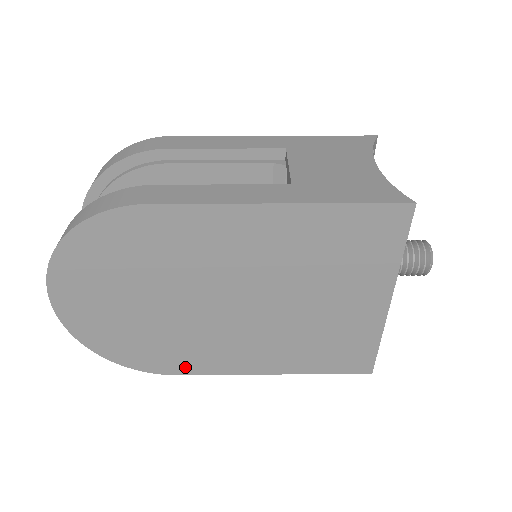
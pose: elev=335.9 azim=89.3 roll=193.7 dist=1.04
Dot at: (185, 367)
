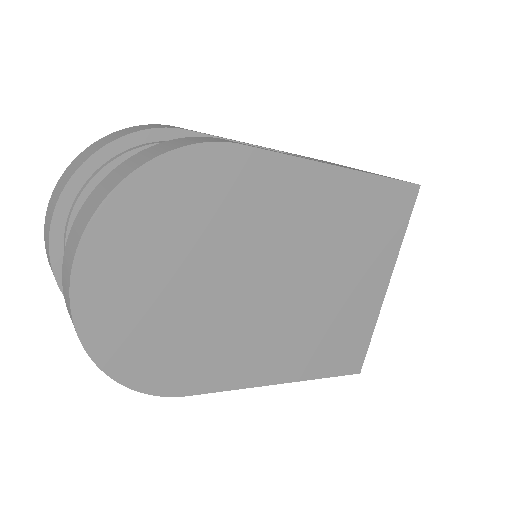
Dot at: (200, 381)
